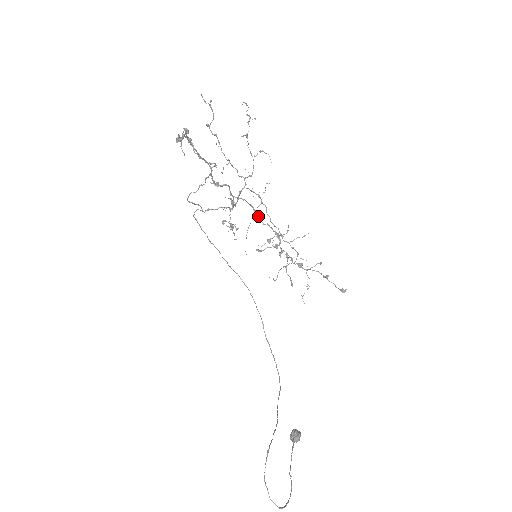
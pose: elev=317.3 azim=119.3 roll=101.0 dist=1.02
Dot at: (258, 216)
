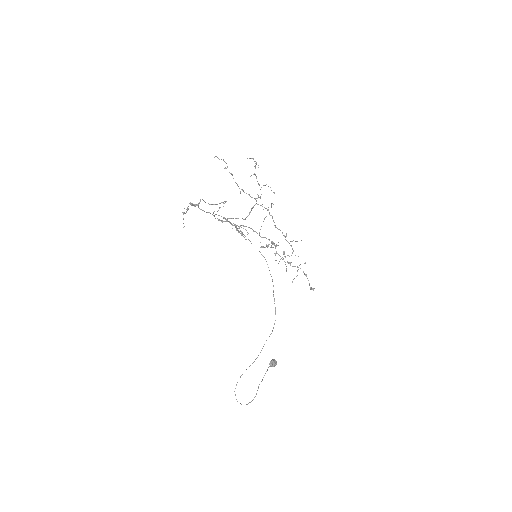
Dot at: (257, 233)
